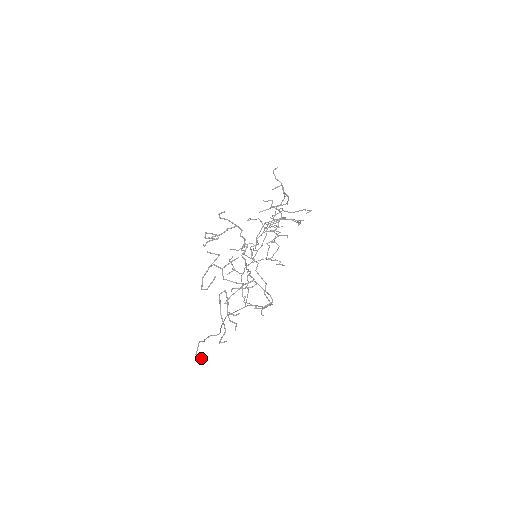
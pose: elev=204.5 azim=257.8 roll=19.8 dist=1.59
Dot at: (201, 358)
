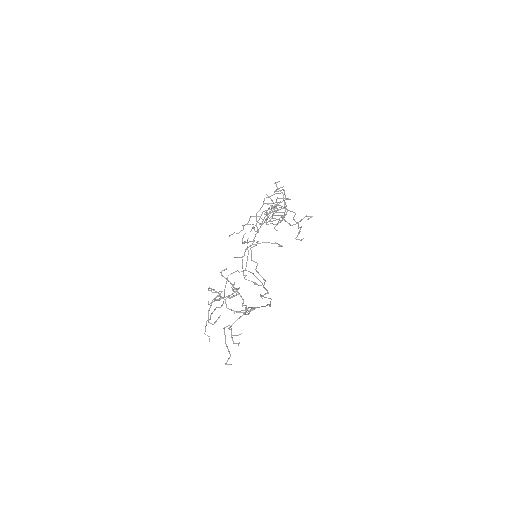
Dot at: (209, 338)
